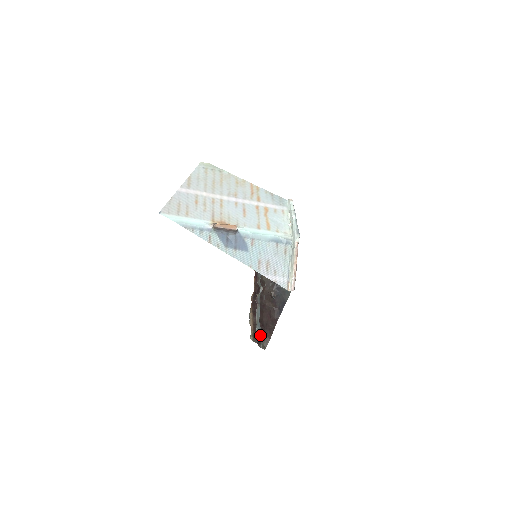
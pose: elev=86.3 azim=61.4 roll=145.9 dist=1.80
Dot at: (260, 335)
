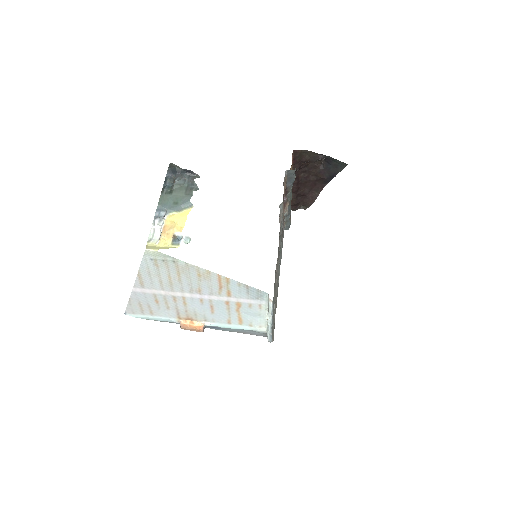
Dot at: (300, 203)
